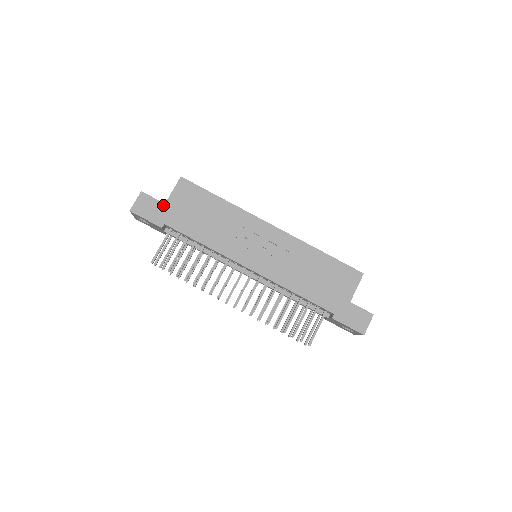
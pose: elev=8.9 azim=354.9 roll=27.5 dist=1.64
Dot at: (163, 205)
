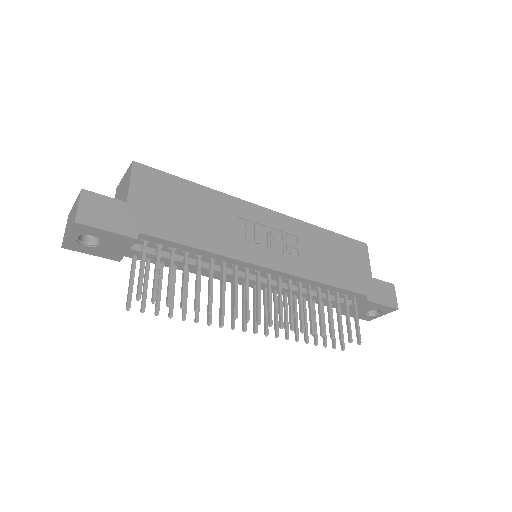
Dot at: (125, 205)
